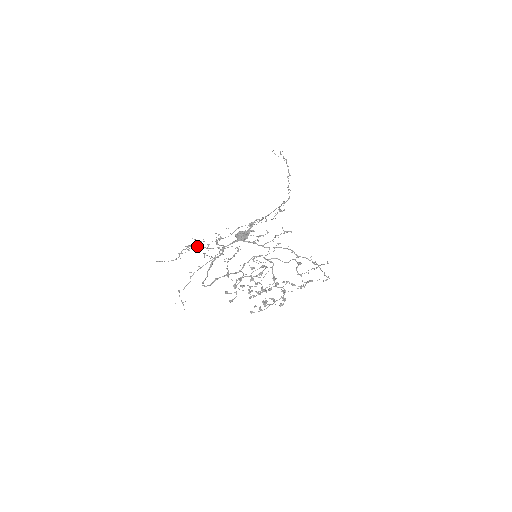
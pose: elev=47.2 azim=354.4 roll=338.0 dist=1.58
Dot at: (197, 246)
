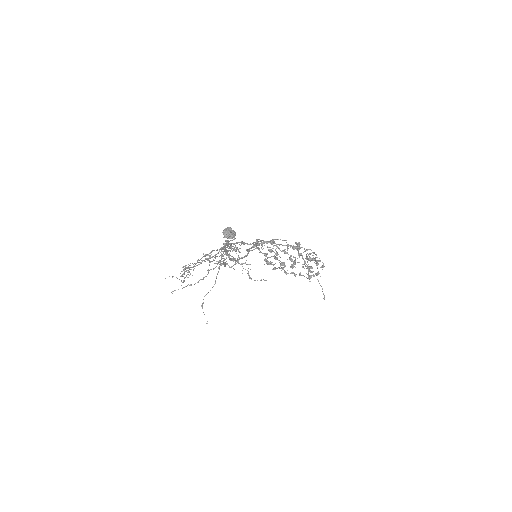
Dot at: (195, 263)
